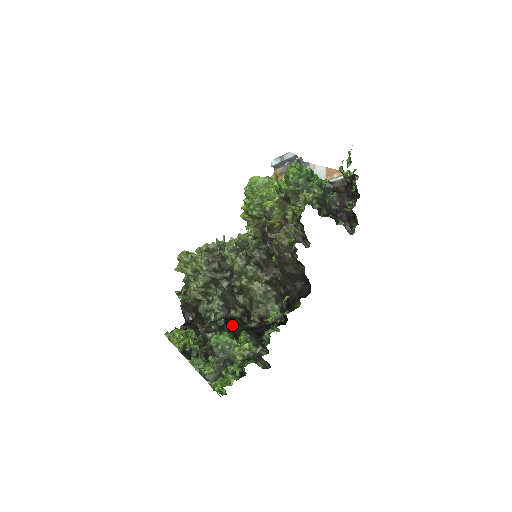
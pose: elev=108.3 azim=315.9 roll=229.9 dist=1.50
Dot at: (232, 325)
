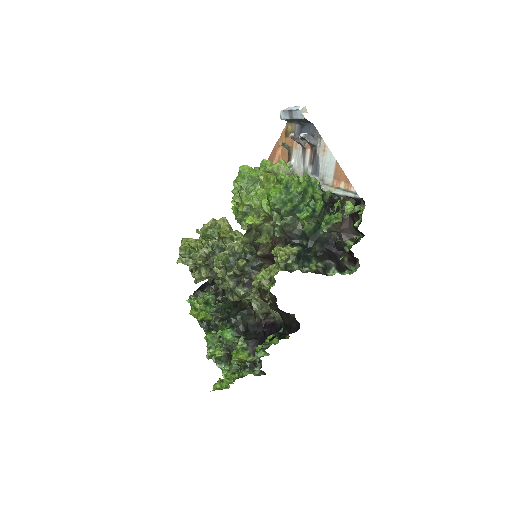
Dot at: (238, 318)
